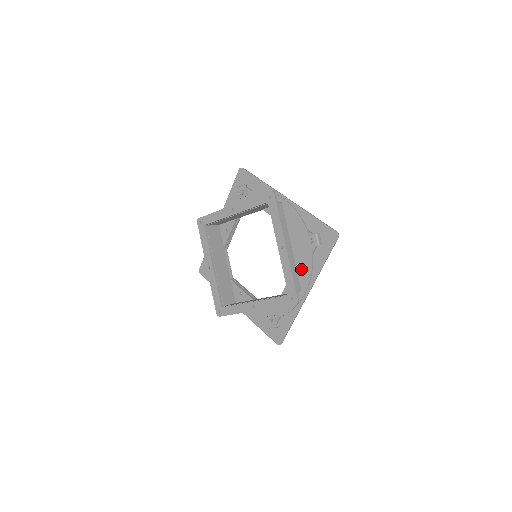
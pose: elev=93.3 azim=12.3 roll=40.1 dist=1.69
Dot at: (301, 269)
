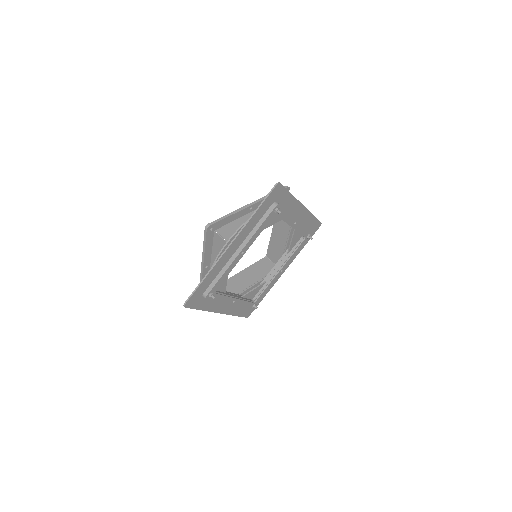
Dot at: occluded
